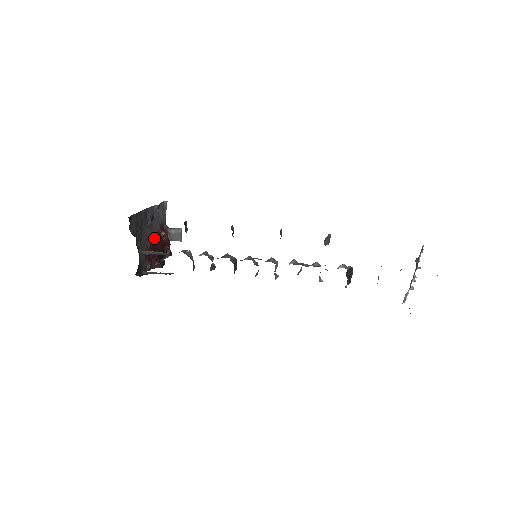
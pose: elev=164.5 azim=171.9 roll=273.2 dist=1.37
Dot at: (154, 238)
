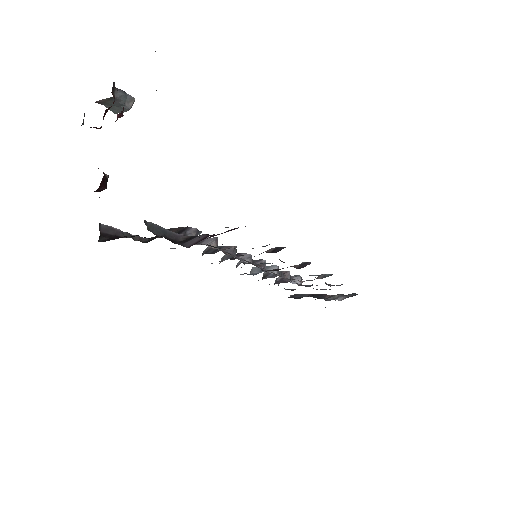
Dot at: occluded
